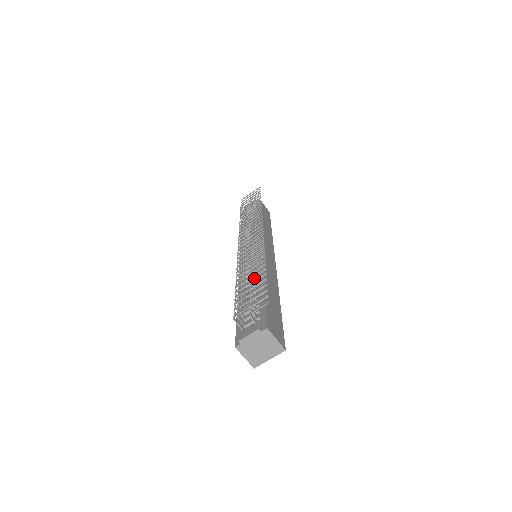
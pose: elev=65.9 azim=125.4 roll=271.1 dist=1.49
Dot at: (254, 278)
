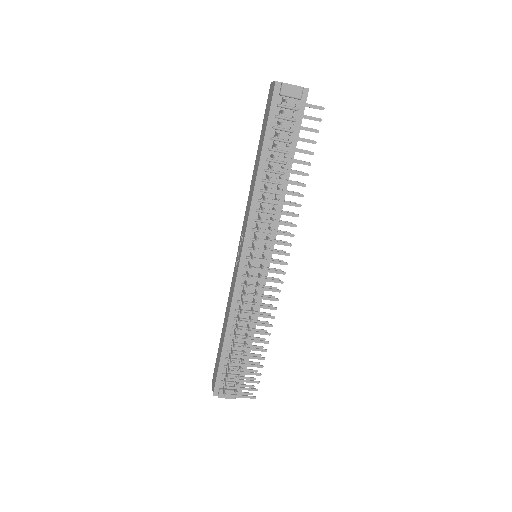
Dot at: (247, 327)
